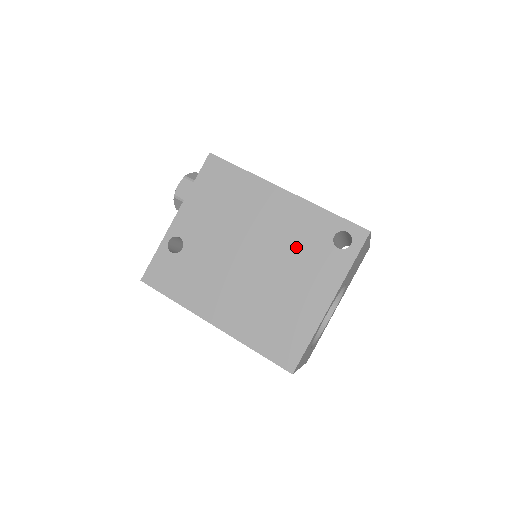
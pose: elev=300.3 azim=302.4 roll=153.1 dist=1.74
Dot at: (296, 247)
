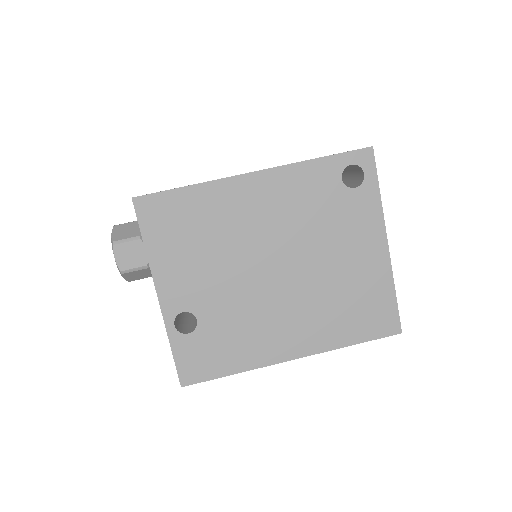
Dot at: (314, 220)
